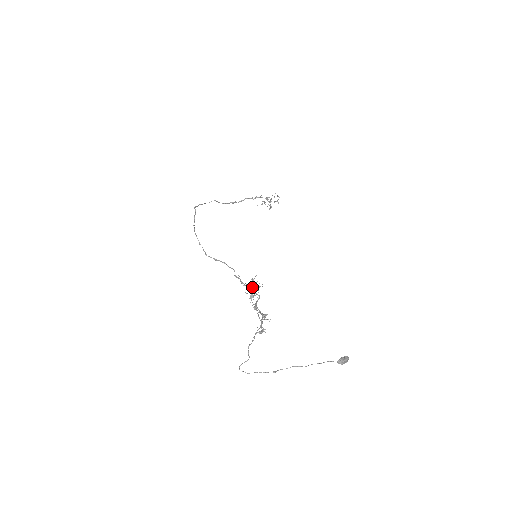
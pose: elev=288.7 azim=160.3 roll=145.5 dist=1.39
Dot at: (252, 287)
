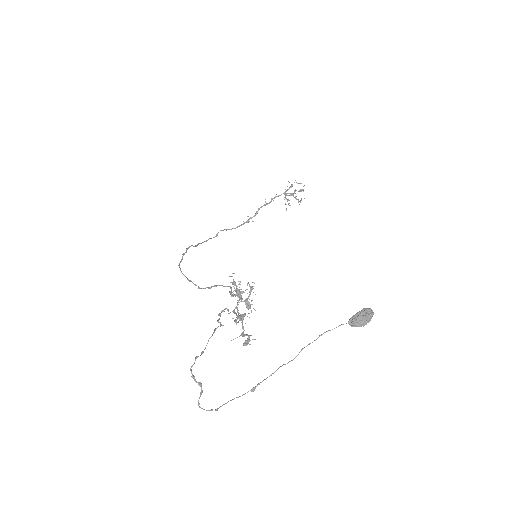
Dot at: (236, 292)
